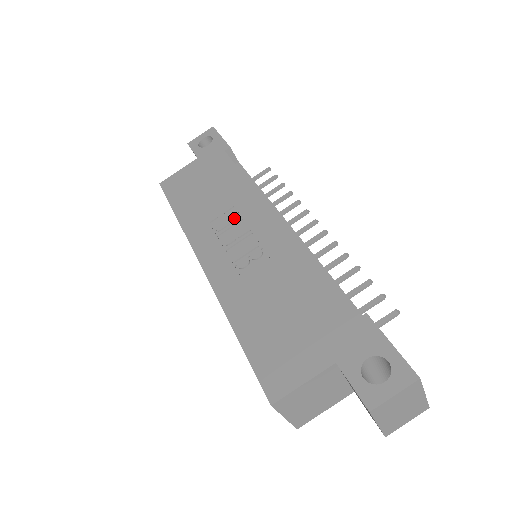
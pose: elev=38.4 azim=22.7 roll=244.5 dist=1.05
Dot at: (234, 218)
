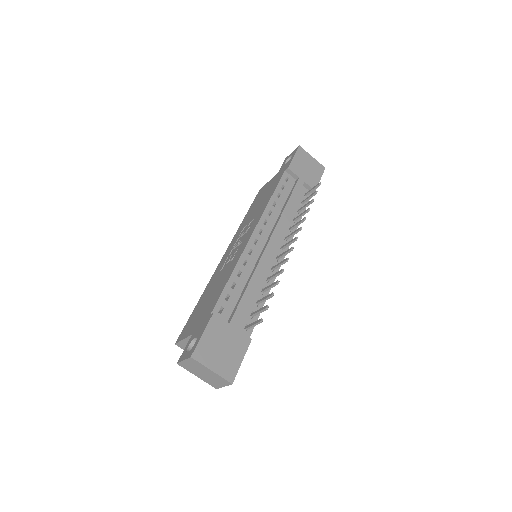
Dot at: (248, 228)
